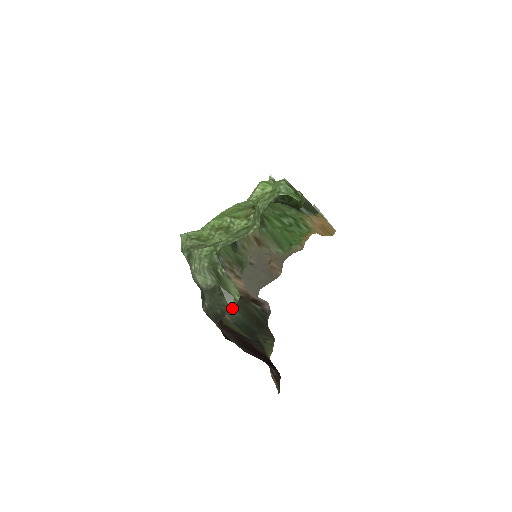
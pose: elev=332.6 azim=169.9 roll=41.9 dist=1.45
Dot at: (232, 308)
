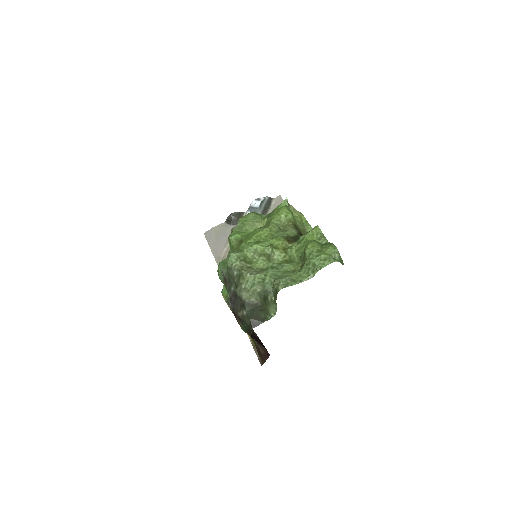
Dot at: occluded
